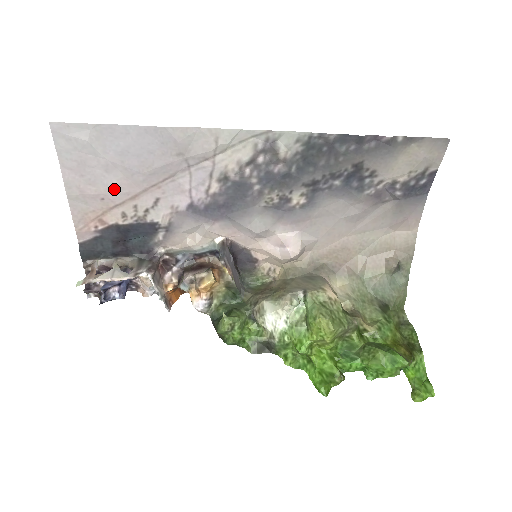
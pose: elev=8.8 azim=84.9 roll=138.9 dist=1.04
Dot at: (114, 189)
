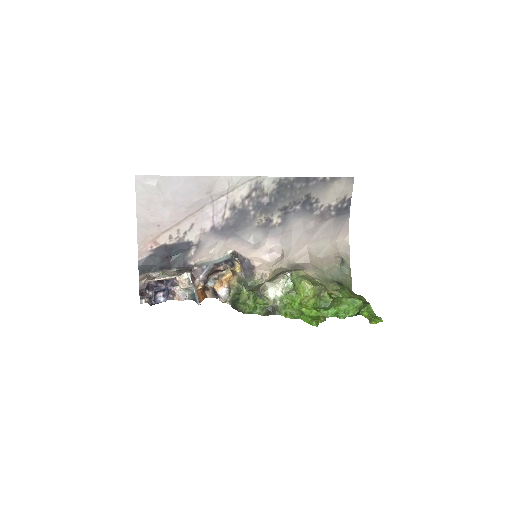
Dot at: (167, 218)
